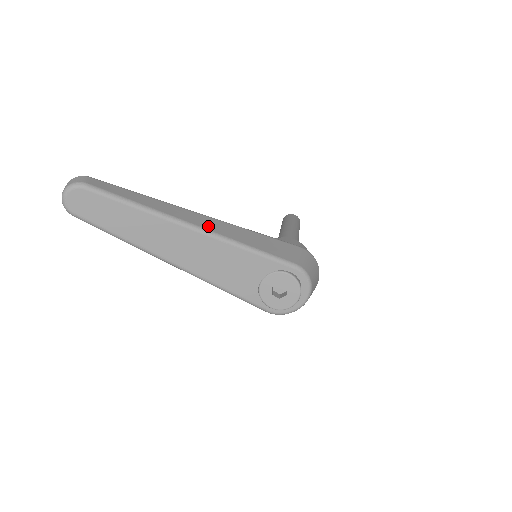
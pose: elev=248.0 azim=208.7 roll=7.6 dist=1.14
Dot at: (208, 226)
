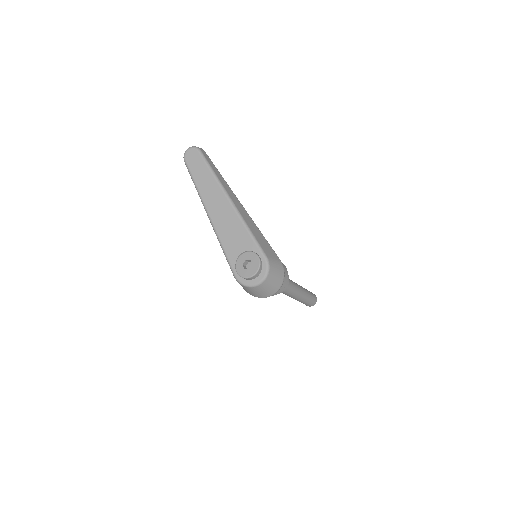
Dot at: (238, 206)
